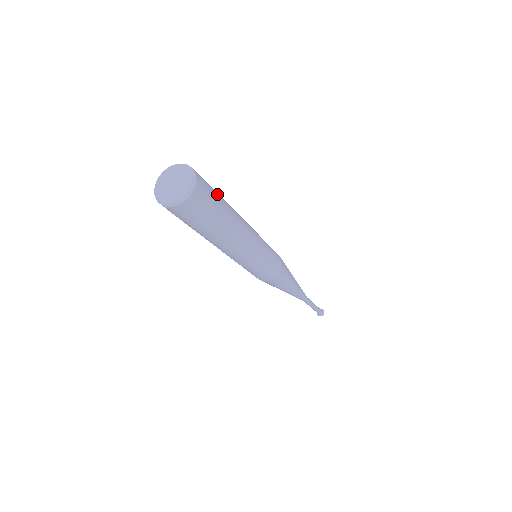
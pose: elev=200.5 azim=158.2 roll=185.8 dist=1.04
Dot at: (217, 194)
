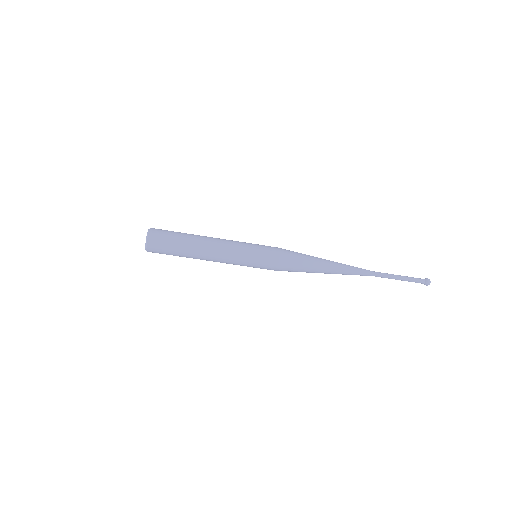
Dot at: occluded
